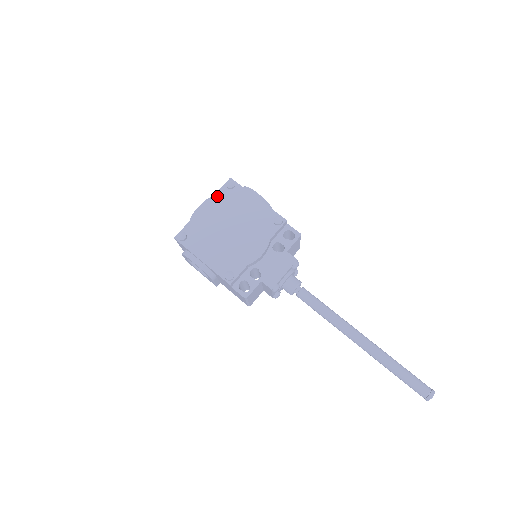
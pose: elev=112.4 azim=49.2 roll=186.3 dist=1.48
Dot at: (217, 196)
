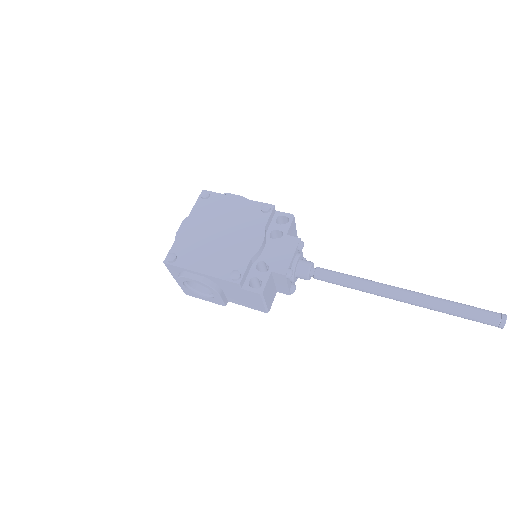
Dot at: (195, 210)
